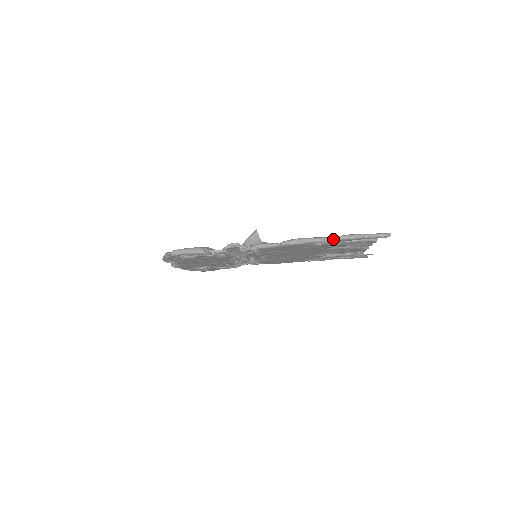
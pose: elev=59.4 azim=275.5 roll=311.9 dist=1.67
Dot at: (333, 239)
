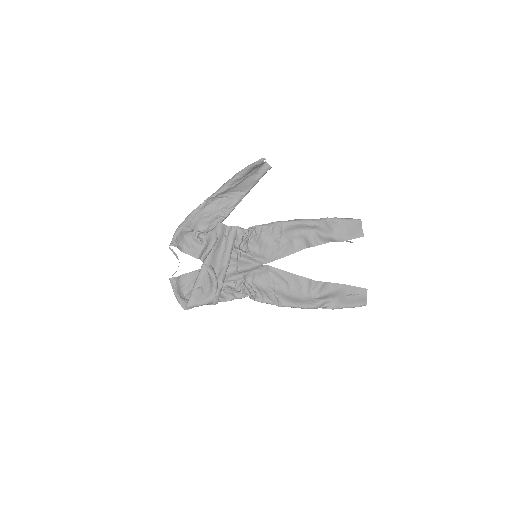
Dot at: (322, 308)
